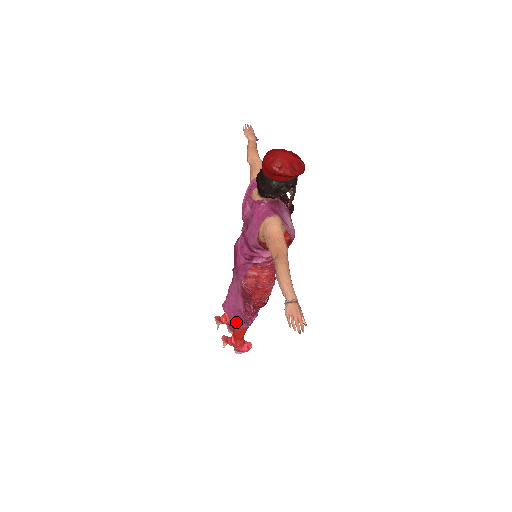
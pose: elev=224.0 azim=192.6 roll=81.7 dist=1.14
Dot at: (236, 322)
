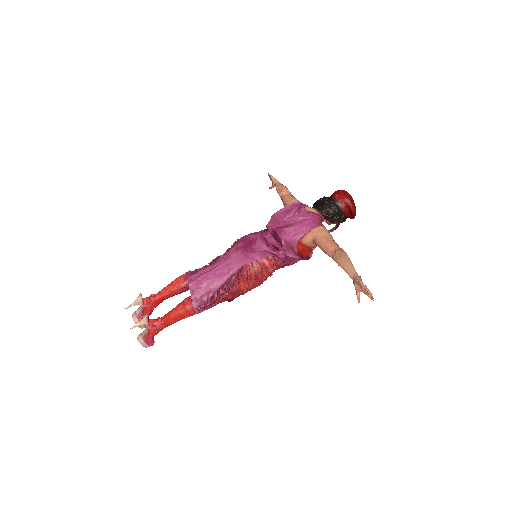
Dot at: (193, 301)
